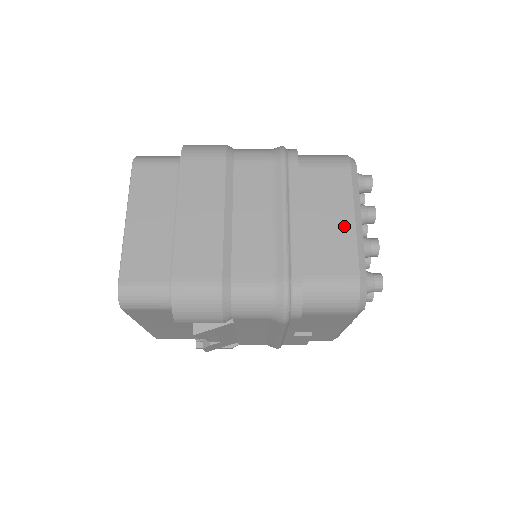
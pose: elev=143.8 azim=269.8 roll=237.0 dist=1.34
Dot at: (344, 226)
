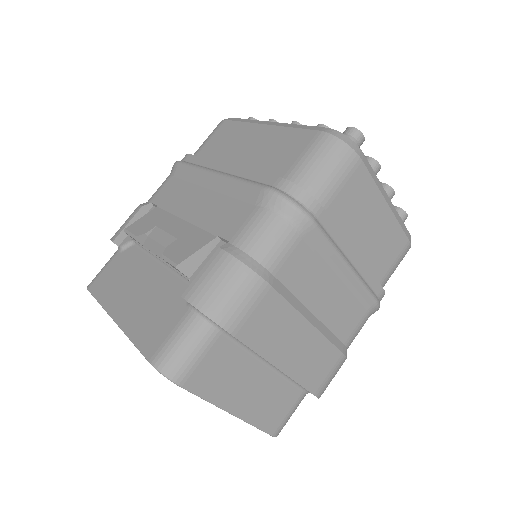
Dot at: (384, 219)
